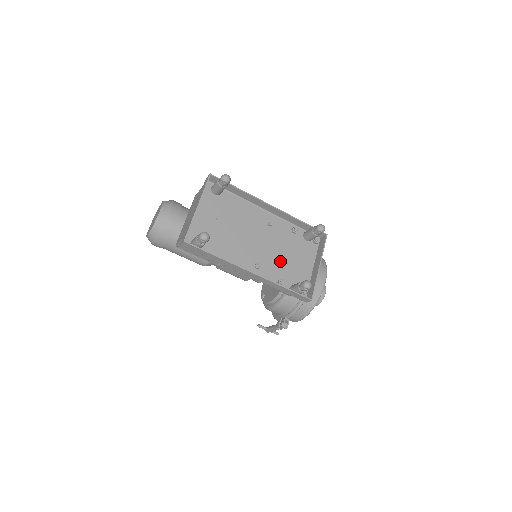
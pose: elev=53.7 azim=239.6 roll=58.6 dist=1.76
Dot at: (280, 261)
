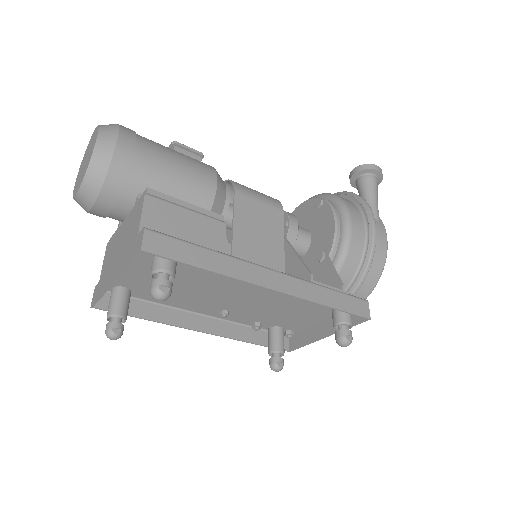
Dot at: (268, 311)
